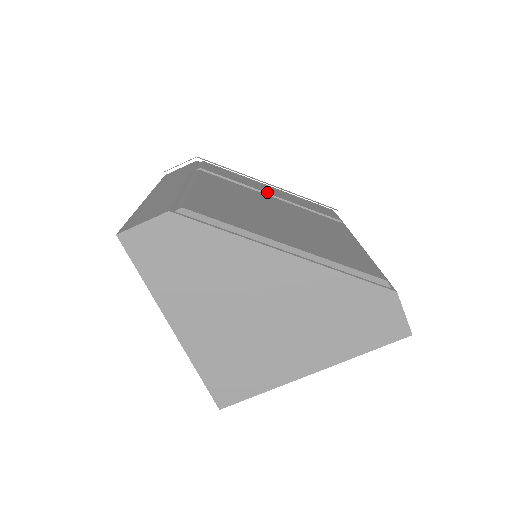
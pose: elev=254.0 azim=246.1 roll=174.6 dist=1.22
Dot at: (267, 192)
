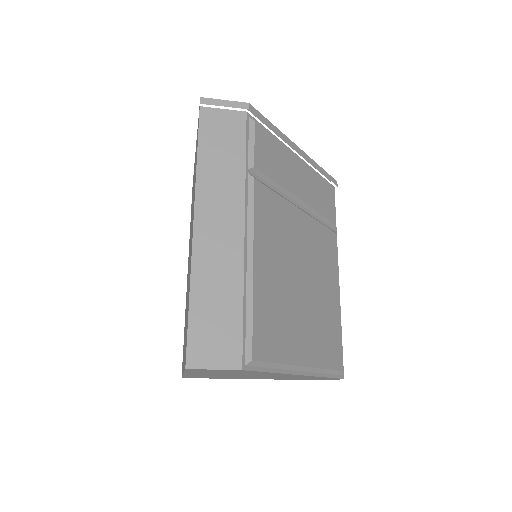
Dot at: (298, 195)
